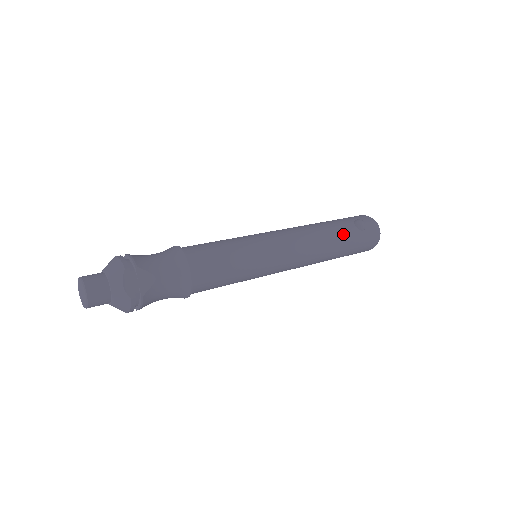
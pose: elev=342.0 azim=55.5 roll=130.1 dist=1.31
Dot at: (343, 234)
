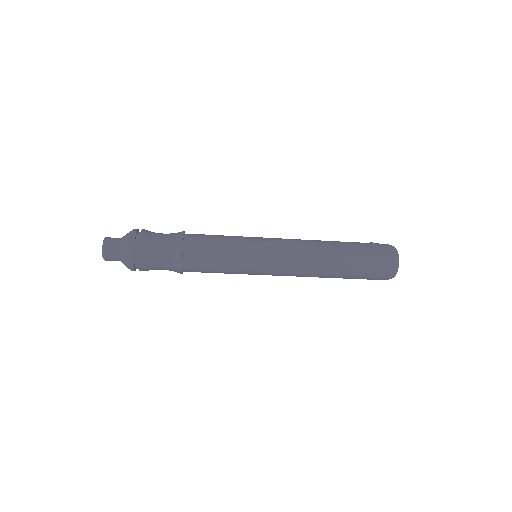
Dot at: (348, 251)
